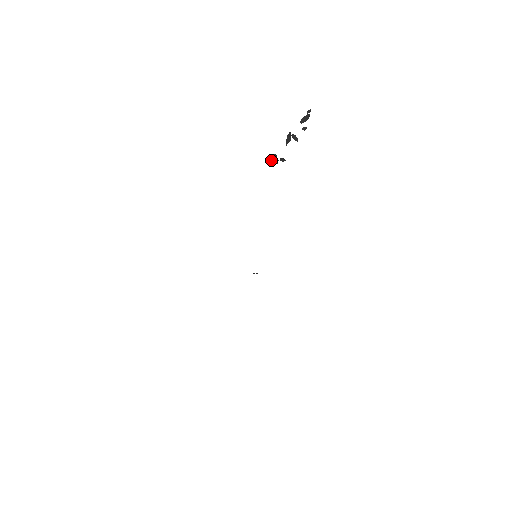
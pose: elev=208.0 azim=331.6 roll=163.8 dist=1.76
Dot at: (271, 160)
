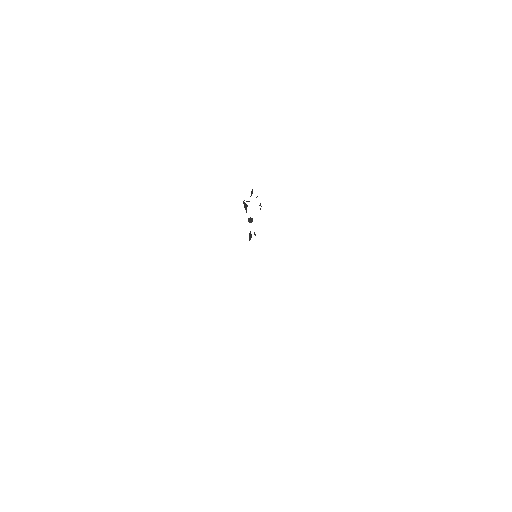
Dot at: (250, 239)
